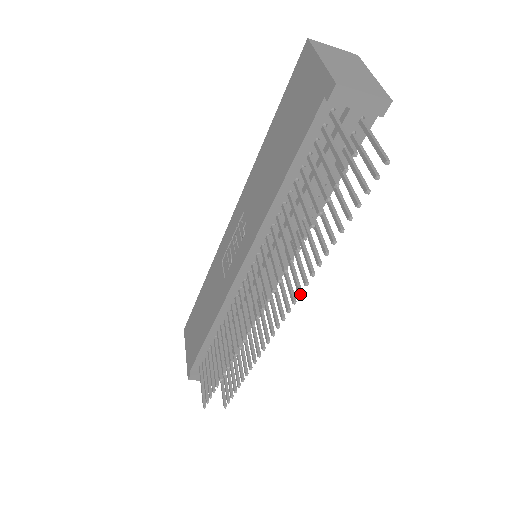
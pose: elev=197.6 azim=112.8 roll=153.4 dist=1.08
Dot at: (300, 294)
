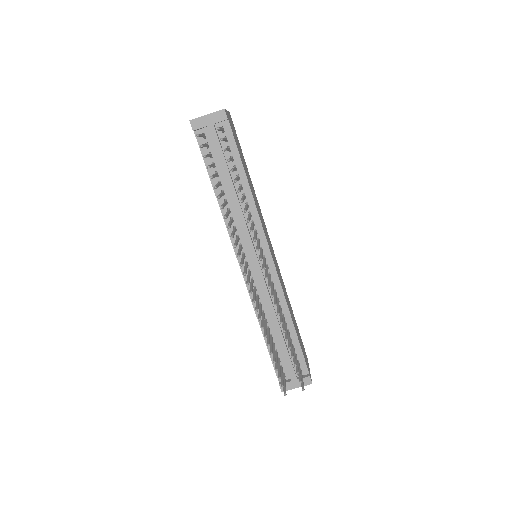
Dot at: (254, 240)
